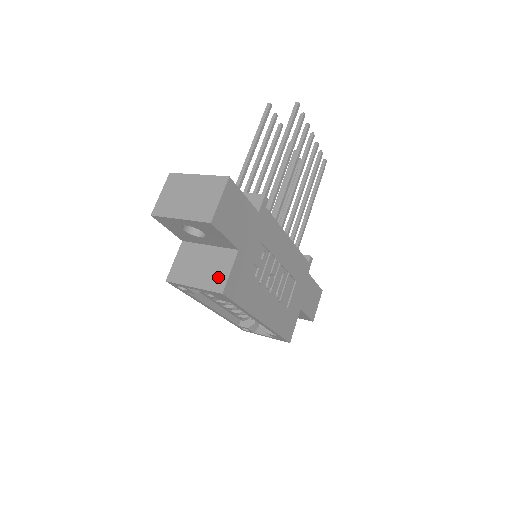
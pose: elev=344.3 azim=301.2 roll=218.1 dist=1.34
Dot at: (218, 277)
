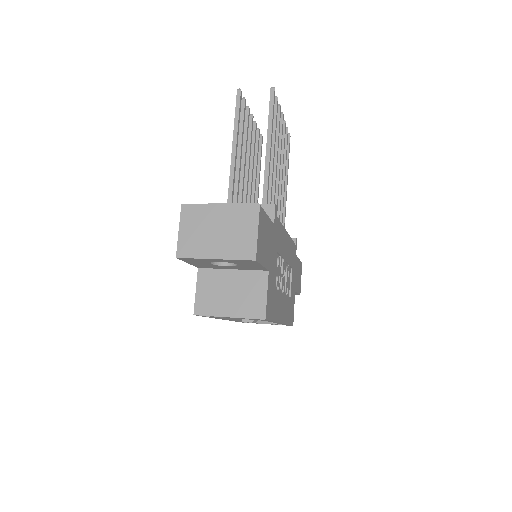
Dot at: (255, 303)
